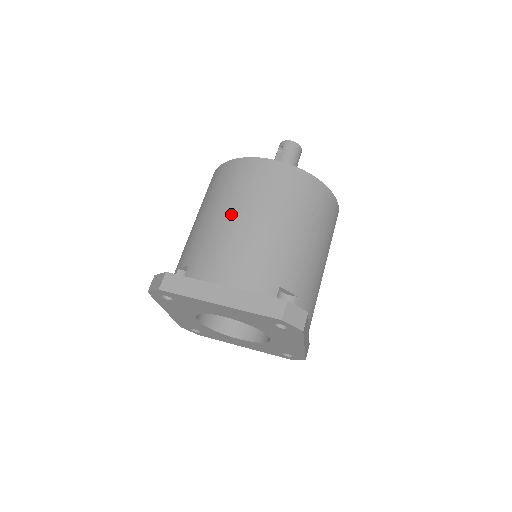
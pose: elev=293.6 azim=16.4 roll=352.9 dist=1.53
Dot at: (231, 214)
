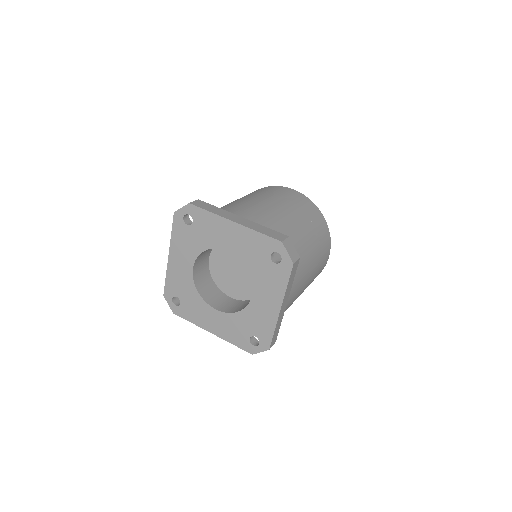
Dot at: (258, 198)
